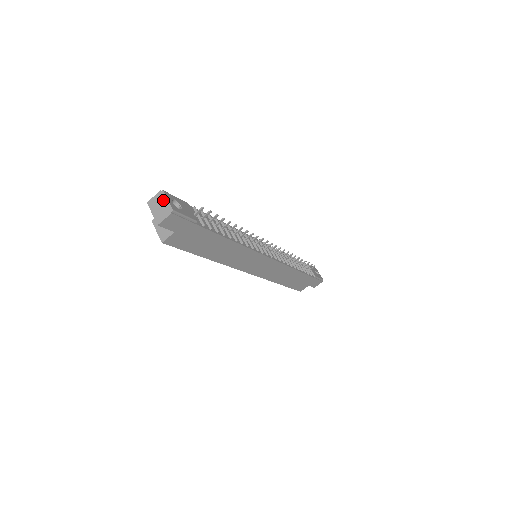
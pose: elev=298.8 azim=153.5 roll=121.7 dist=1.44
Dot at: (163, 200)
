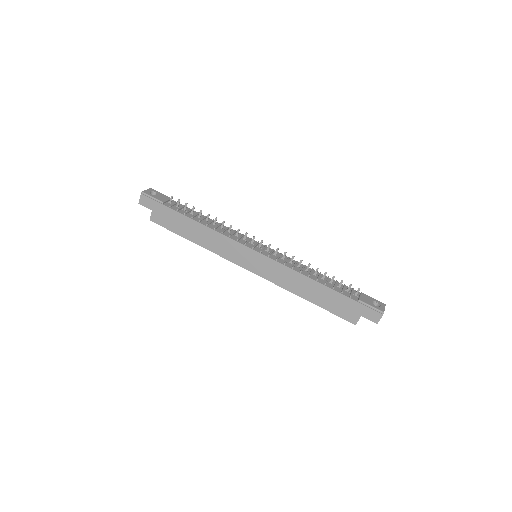
Dot at: occluded
